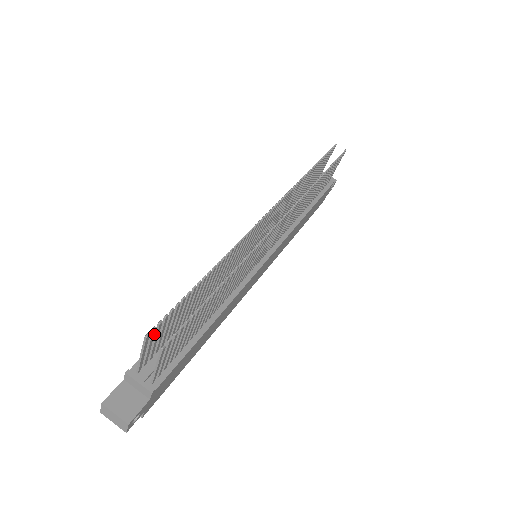
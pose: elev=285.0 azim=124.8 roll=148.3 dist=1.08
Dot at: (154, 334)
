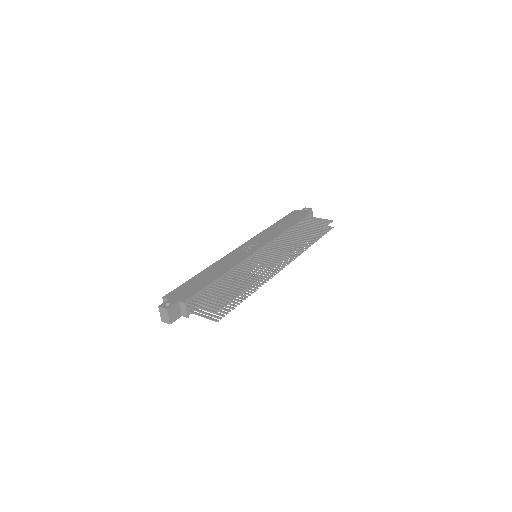
Dot at: (216, 308)
